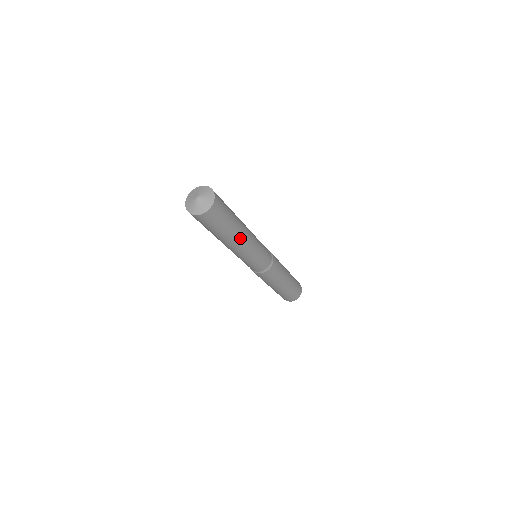
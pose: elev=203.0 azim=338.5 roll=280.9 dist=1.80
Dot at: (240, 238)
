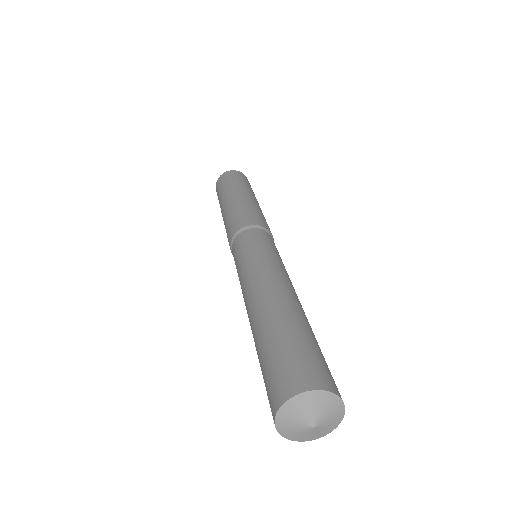
Dot at: occluded
